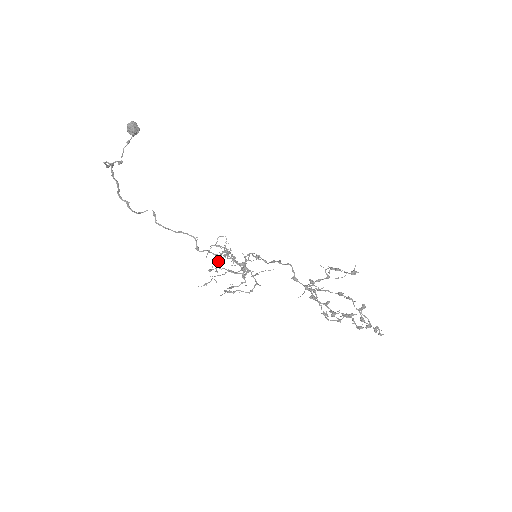
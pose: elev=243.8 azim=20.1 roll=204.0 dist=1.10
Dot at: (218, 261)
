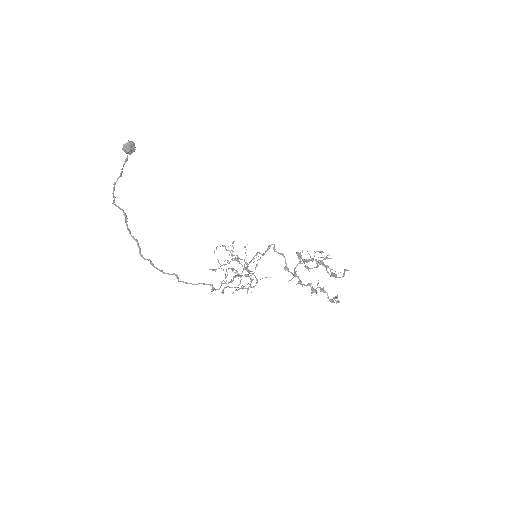
Dot at: (226, 270)
